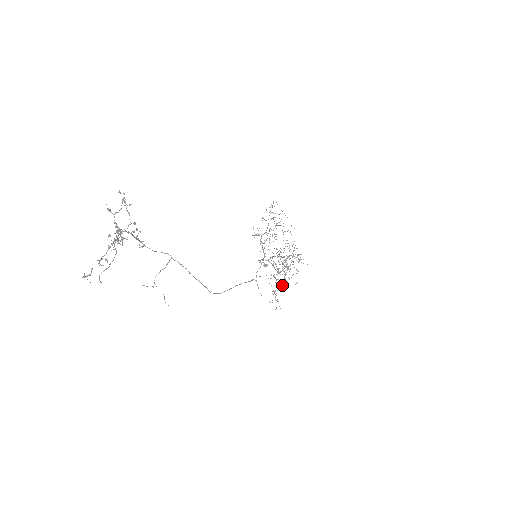
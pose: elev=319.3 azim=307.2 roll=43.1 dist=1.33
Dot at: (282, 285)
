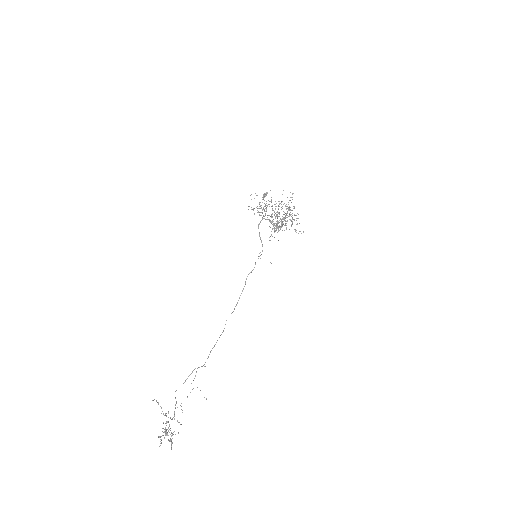
Dot at: occluded
